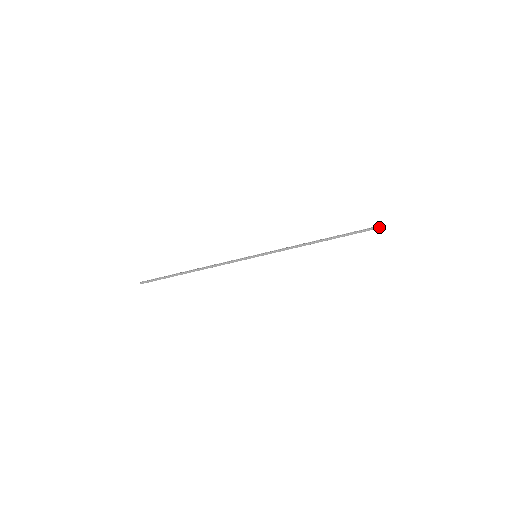
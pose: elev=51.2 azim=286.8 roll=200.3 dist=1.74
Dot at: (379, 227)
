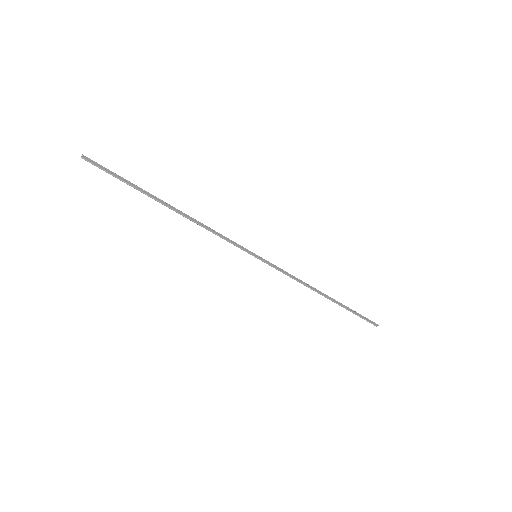
Dot at: (373, 323)
